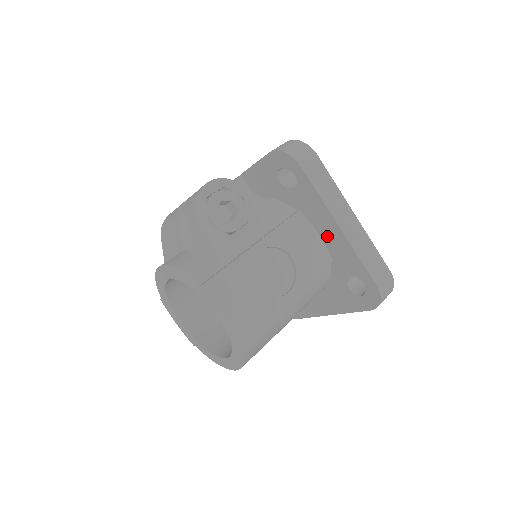
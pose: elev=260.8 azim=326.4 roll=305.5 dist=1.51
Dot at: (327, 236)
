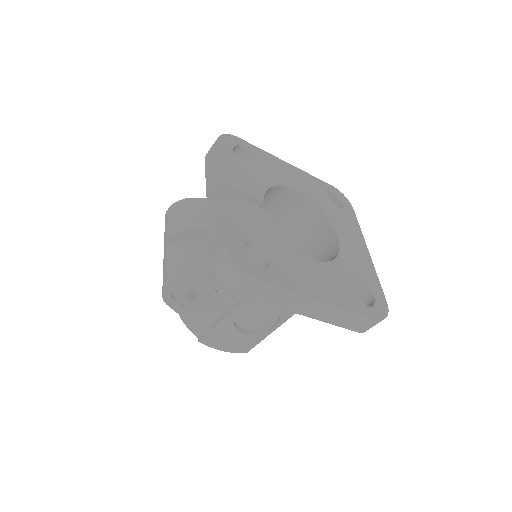
Dot at: occluded
